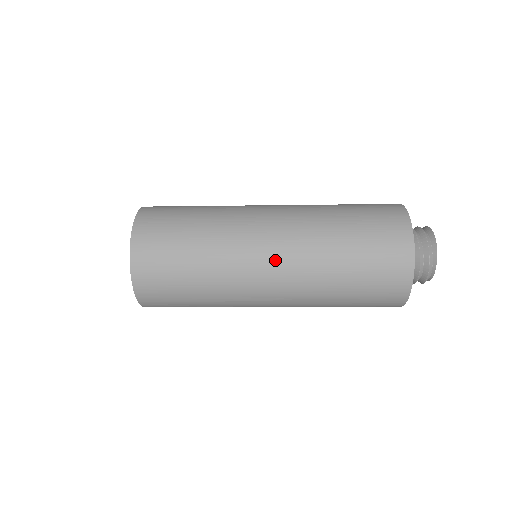
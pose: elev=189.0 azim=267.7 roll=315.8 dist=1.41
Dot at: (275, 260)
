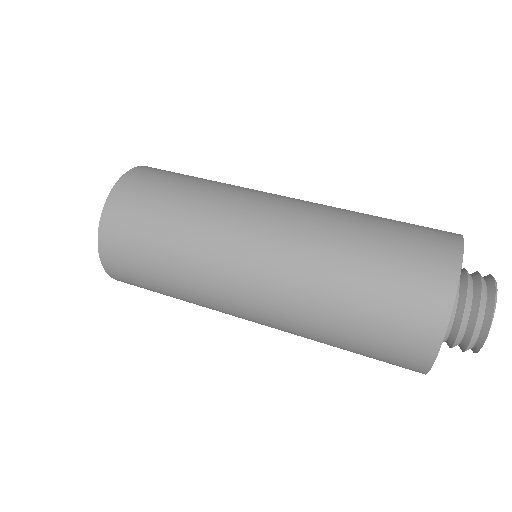
Dot at: (257, 322)
